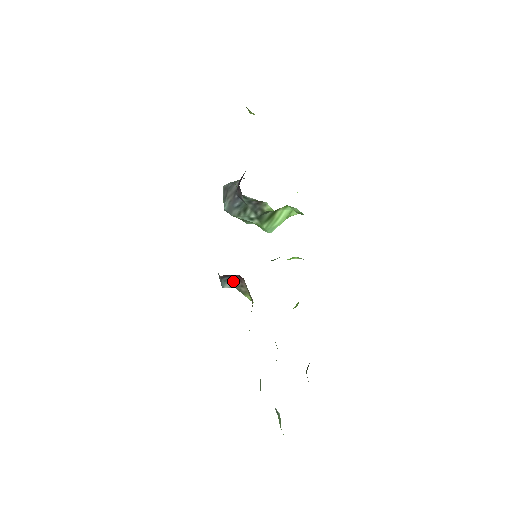
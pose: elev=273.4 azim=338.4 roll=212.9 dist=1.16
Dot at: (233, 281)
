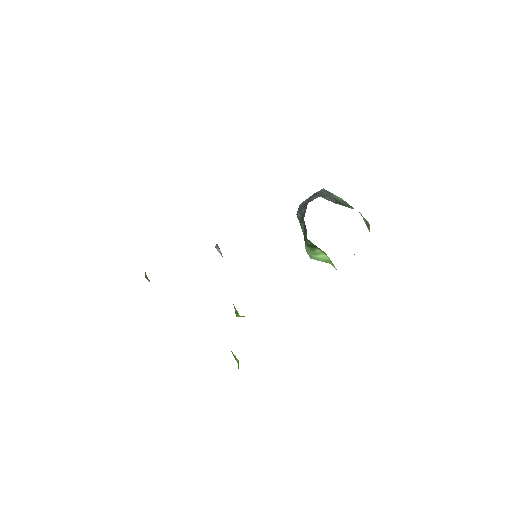
Dot at: occluded
